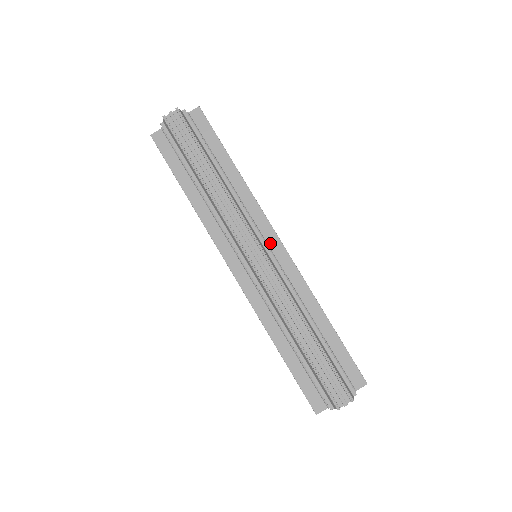
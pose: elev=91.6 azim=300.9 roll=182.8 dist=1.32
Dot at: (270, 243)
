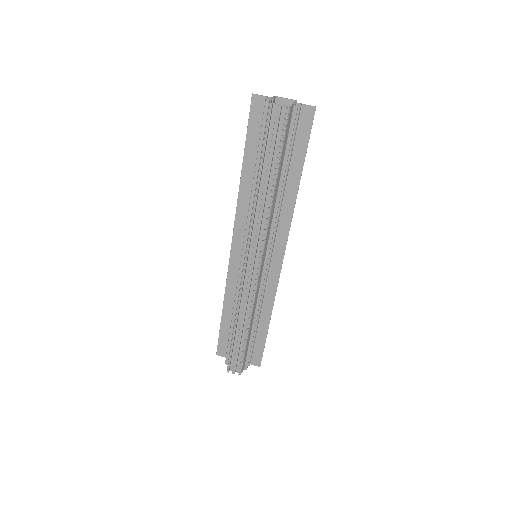
Dot at: (274, 255)
